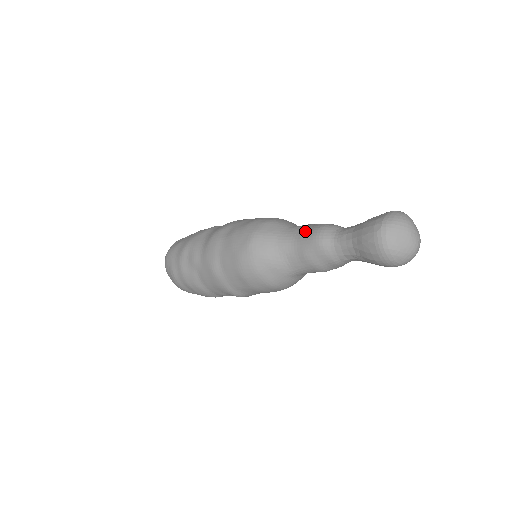
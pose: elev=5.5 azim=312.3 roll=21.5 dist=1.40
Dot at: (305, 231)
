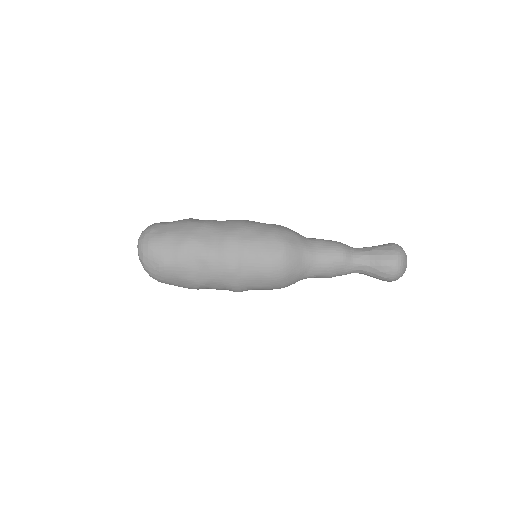
Dot at: (327, 247)
